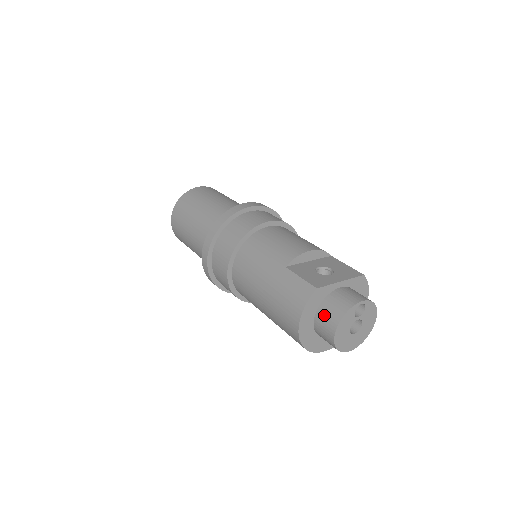
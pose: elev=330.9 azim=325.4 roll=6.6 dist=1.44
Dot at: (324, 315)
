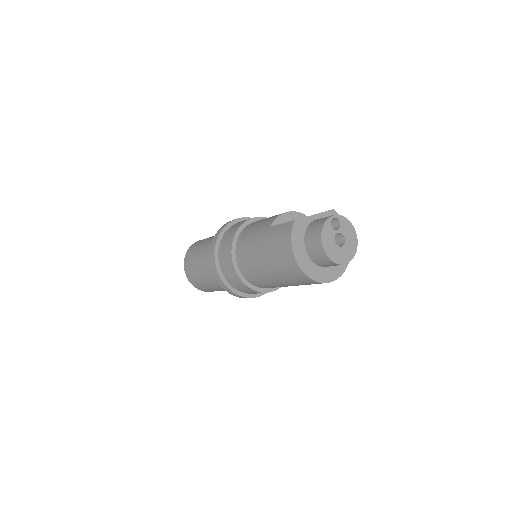
Dot at: (310, 239)
